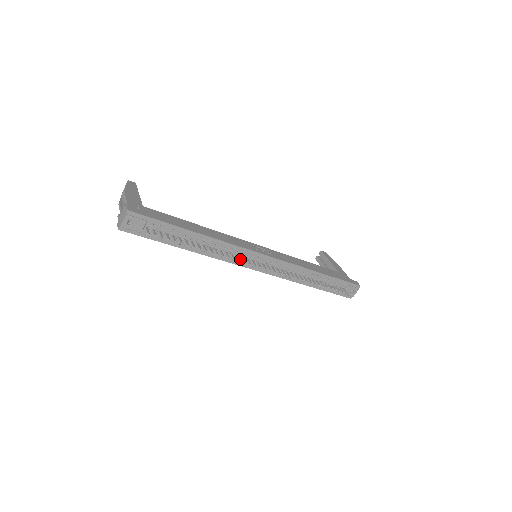
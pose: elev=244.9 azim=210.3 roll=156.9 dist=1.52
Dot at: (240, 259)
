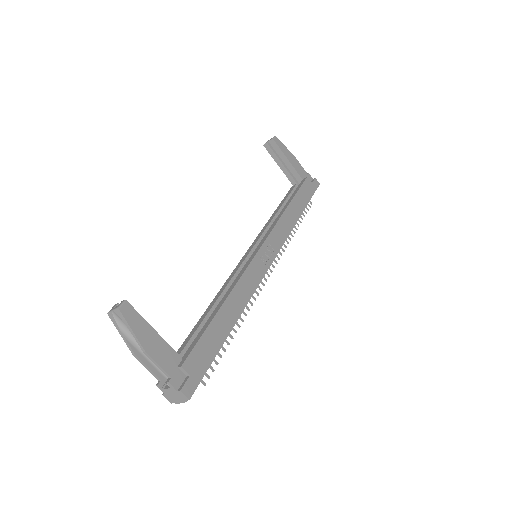
Dot at: occluded
